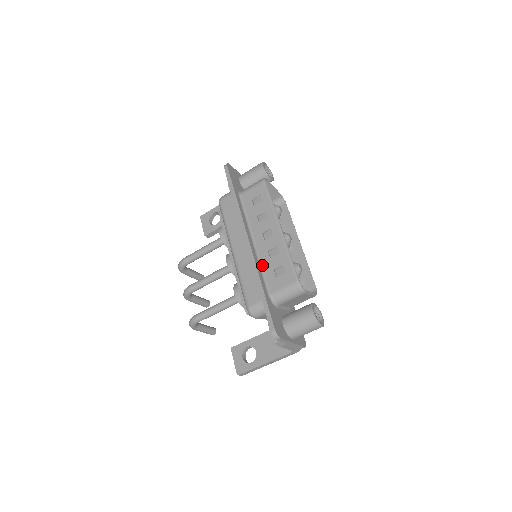
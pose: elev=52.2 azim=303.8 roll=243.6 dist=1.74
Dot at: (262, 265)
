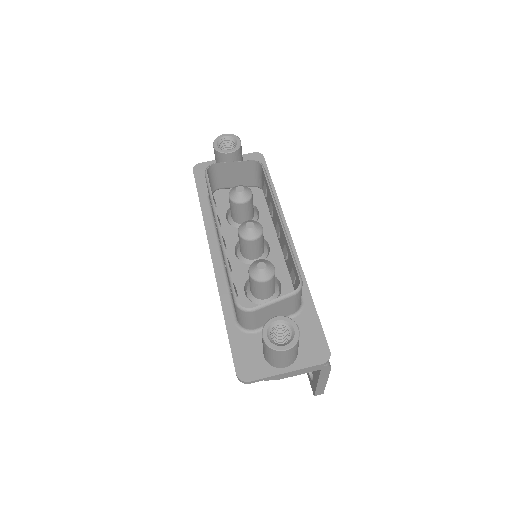
Dot at: (228, 284)
